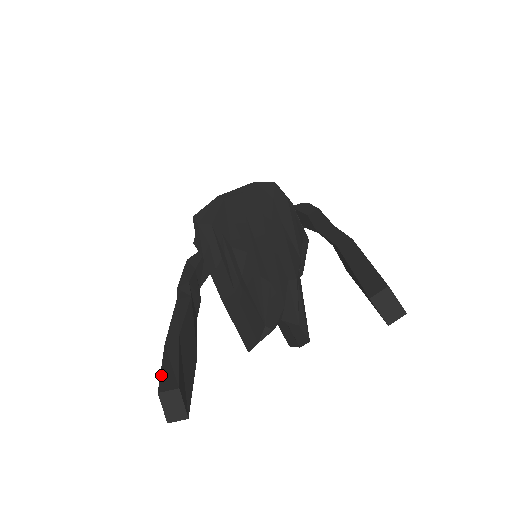
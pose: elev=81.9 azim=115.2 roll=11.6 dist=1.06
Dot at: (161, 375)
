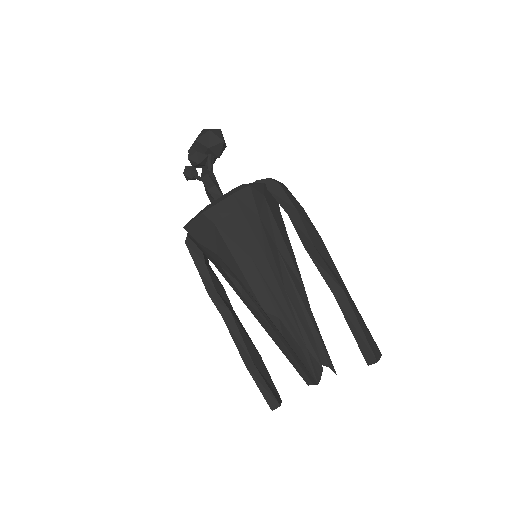
Dot at: (264, 397)
